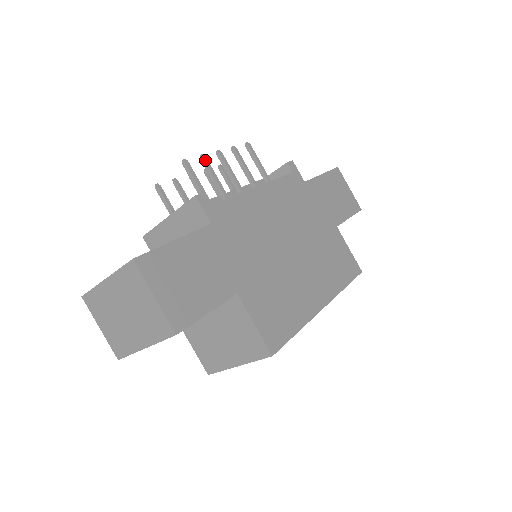
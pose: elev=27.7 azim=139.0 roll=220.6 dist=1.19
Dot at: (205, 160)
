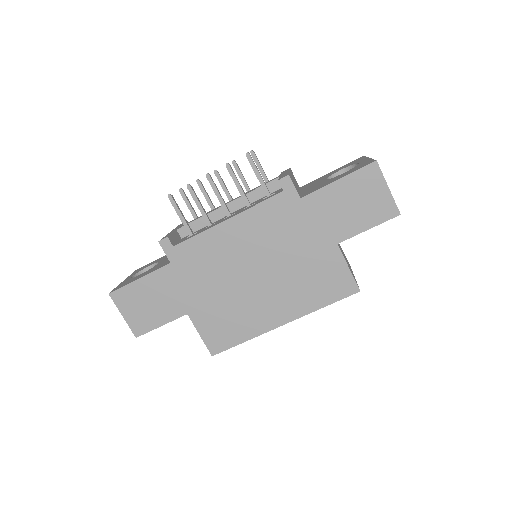
Dot at: (189, 190)
